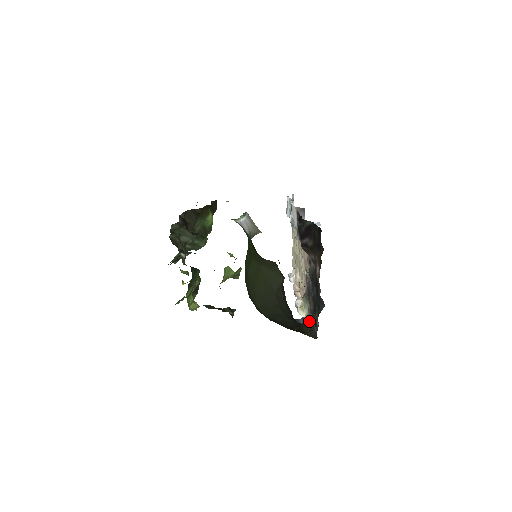
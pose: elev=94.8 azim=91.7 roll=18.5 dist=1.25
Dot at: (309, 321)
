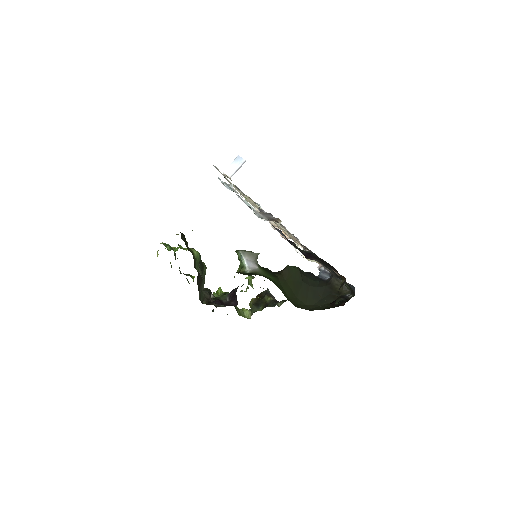
Dot at: (328, 272)
